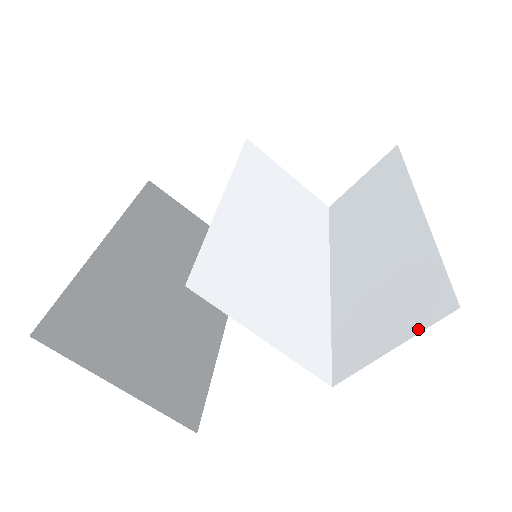
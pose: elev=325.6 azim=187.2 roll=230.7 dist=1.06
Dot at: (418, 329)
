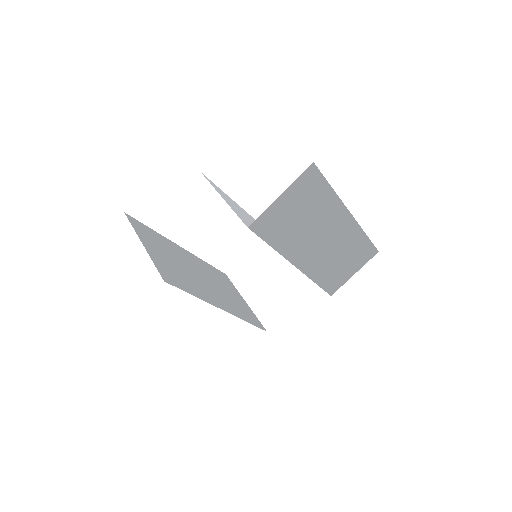
Dot at: (296, 182)
